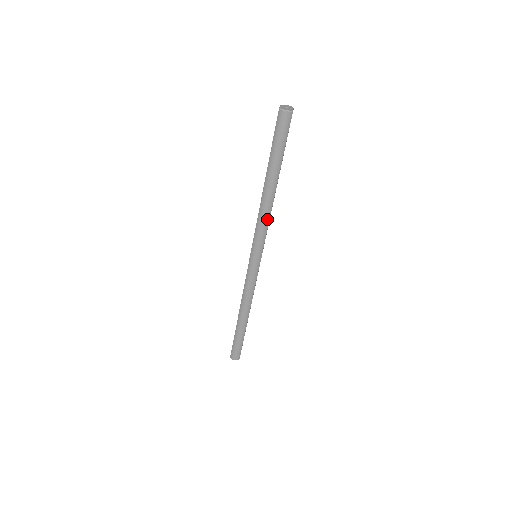
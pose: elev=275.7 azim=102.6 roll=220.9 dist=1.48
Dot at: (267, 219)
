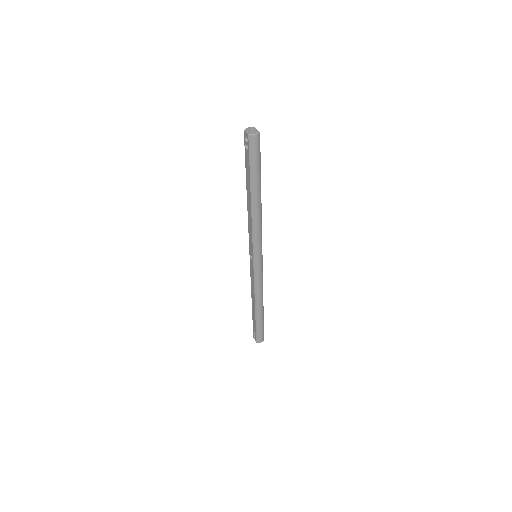
Dot at: (260, 224)
